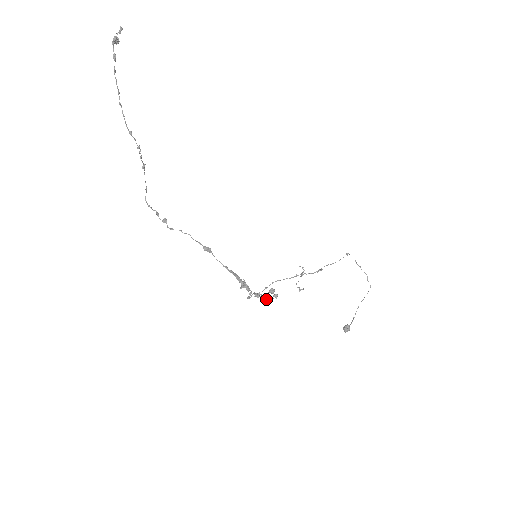
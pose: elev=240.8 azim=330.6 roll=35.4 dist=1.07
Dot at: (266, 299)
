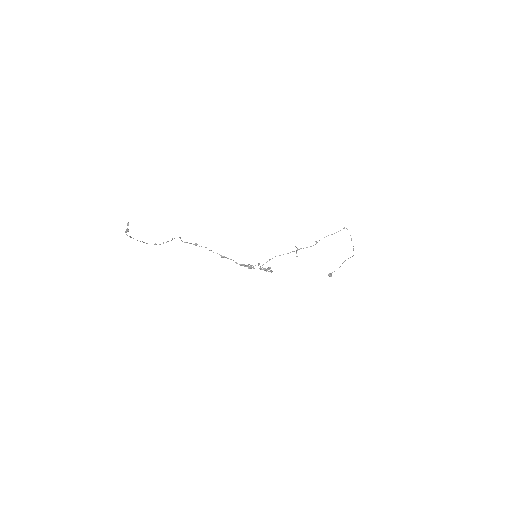
Dot at: (266, 271)
